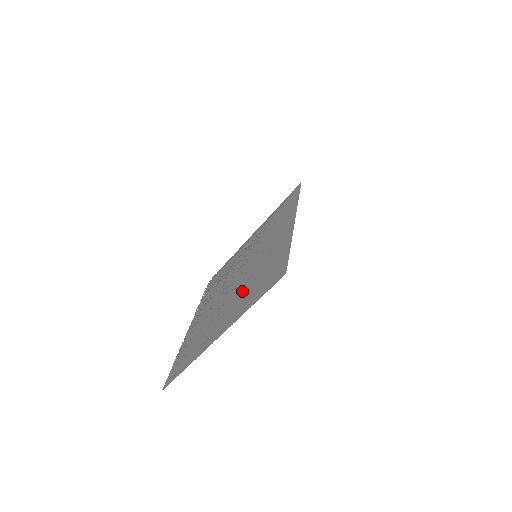
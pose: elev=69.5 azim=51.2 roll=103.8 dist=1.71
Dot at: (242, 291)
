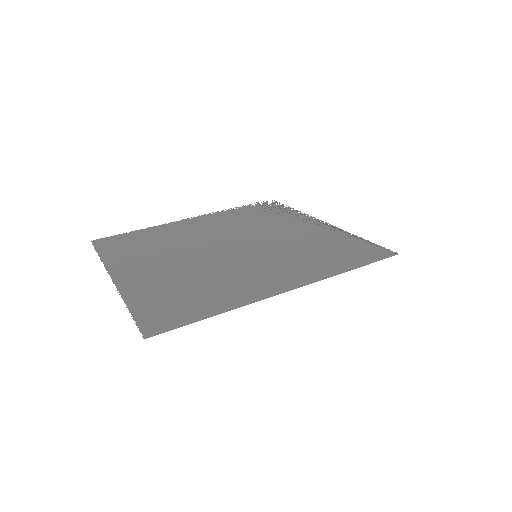
Dot at: (184, 272)
